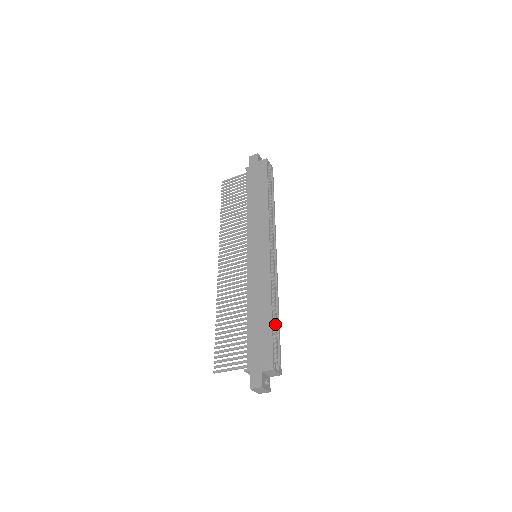
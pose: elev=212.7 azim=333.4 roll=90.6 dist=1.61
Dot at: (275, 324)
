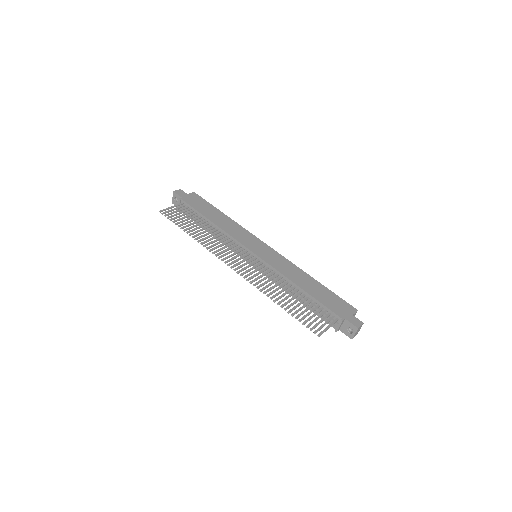
Dot at: occluded
